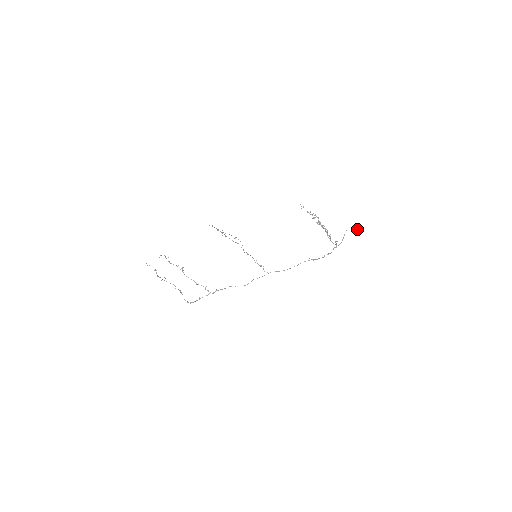
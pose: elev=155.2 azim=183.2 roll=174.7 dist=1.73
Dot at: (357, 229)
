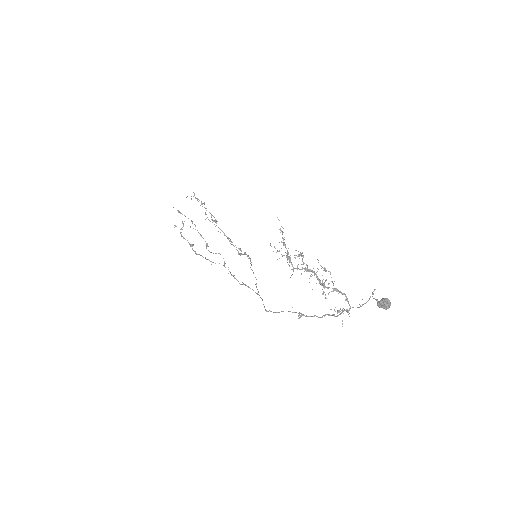
Dot at: (380, 306)
